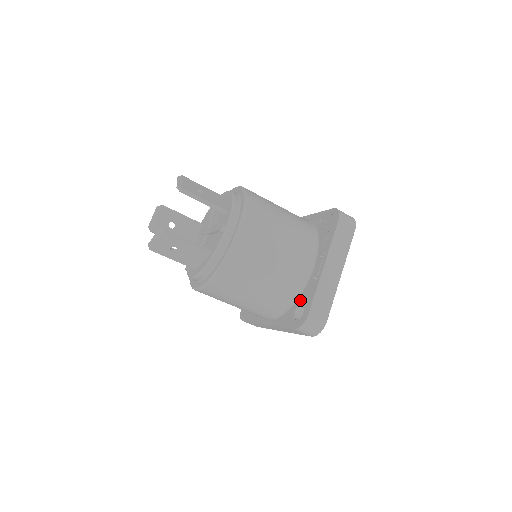
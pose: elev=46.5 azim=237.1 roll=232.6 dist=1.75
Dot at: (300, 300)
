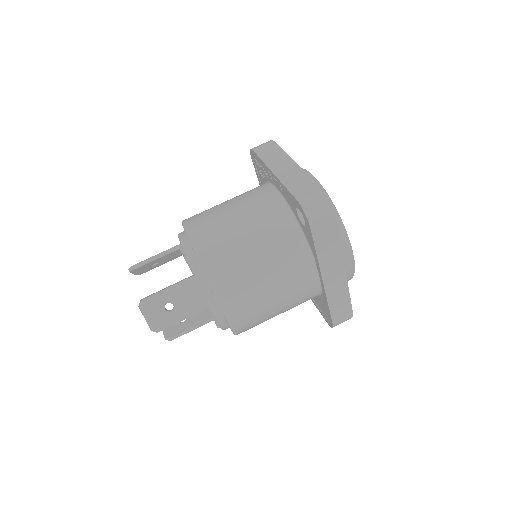
Dot at: (295, 215)
